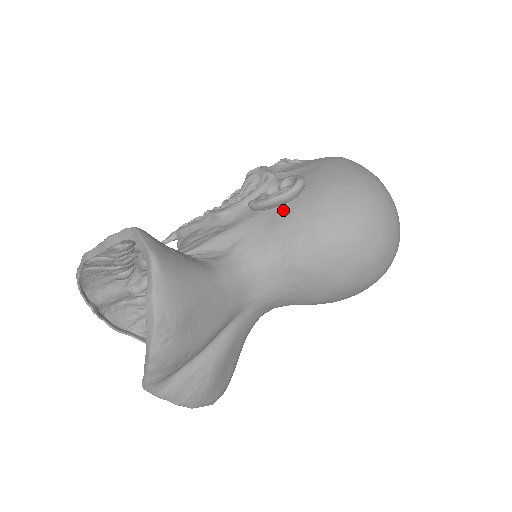
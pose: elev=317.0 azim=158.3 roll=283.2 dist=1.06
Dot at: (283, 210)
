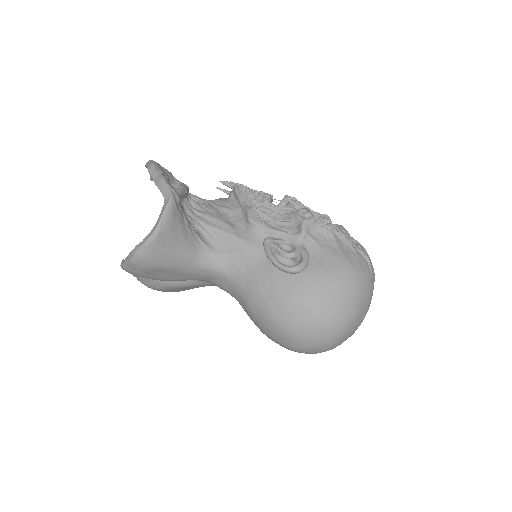
Dot at: (272, 269)
